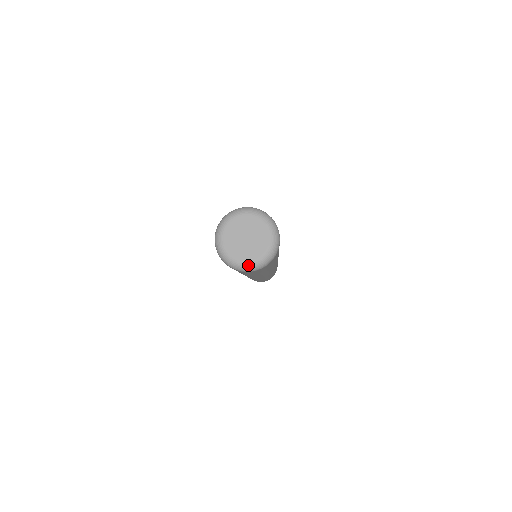
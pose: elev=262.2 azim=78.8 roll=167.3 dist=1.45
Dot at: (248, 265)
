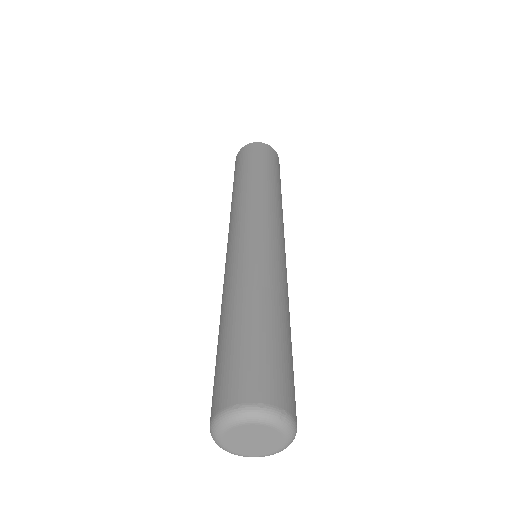
Dot at: (273, 454)
